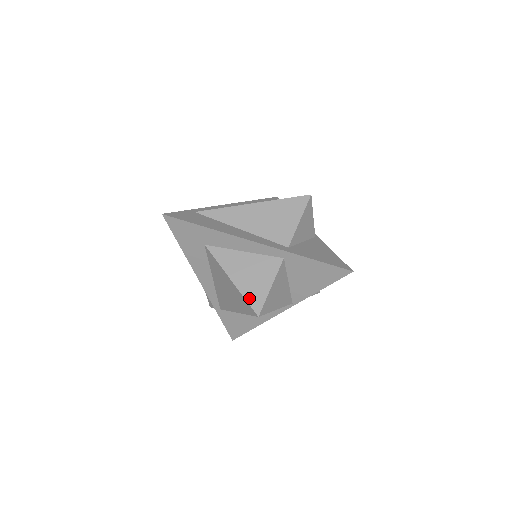
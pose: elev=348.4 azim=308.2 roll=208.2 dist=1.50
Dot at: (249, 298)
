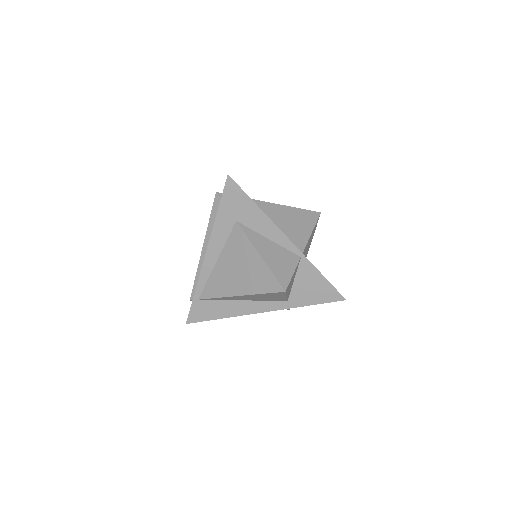
Dot at: occluded
